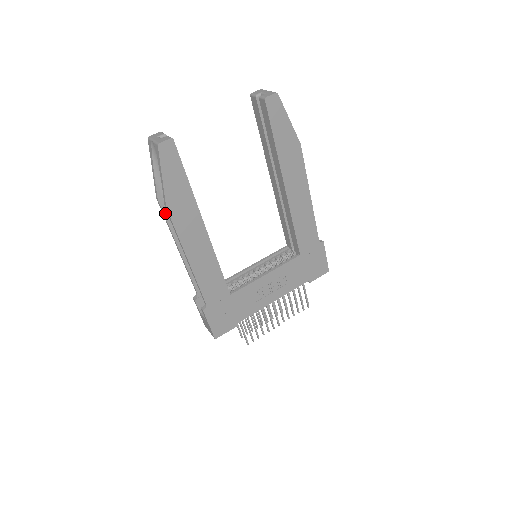
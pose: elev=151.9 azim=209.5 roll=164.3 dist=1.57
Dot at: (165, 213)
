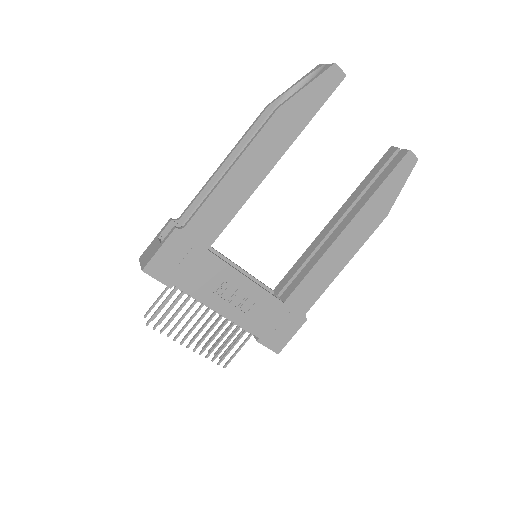
Dot at: (258, 122)
